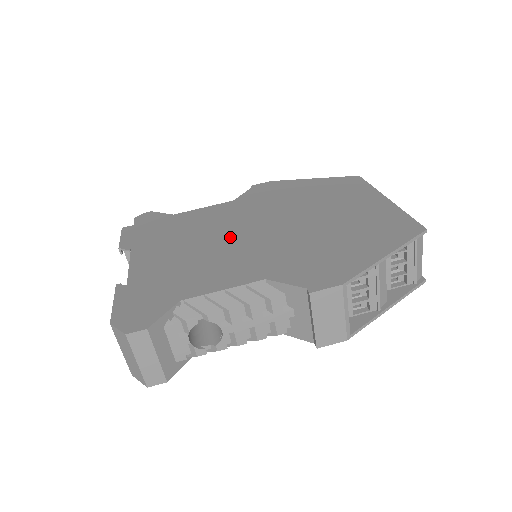
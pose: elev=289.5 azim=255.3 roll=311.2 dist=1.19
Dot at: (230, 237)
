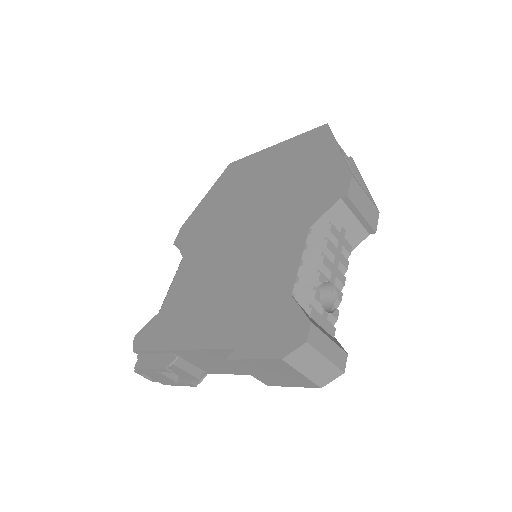
Dot at: (234, 258)
